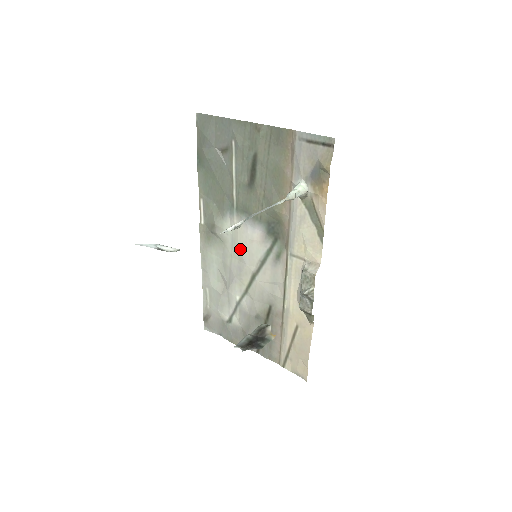
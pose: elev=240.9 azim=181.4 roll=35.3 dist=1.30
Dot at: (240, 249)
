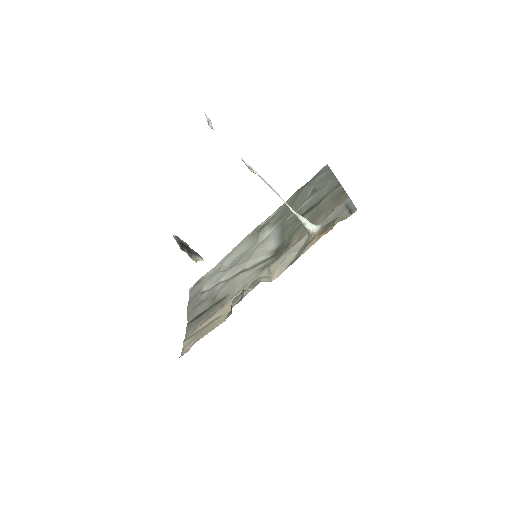
Dot at: (256, 250)
